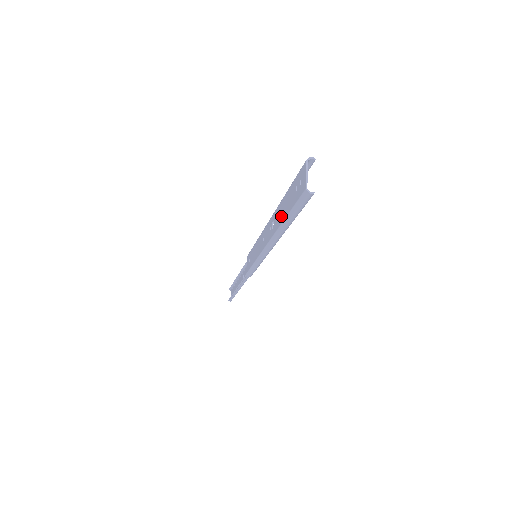
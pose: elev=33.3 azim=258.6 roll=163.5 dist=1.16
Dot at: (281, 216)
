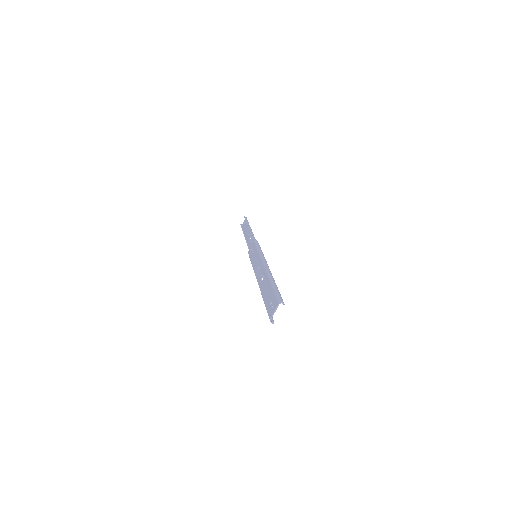
Dot at: (264, 291)
